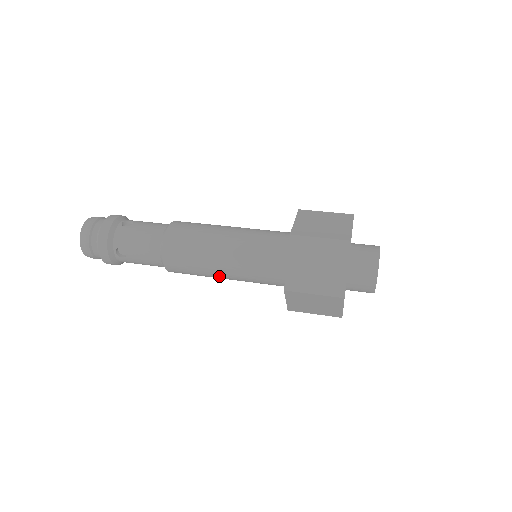
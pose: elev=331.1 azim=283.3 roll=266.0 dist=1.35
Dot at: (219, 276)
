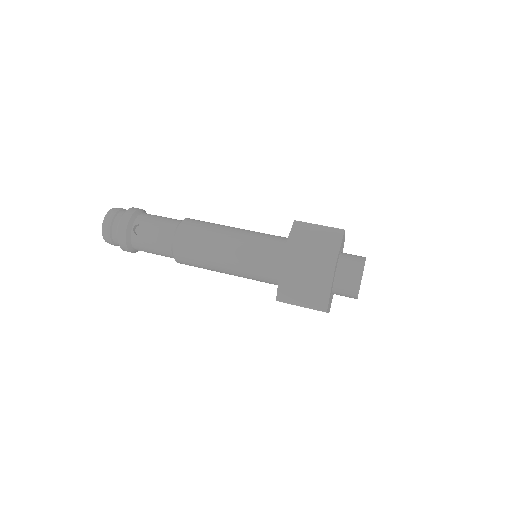
Dot at: (220, 260)
